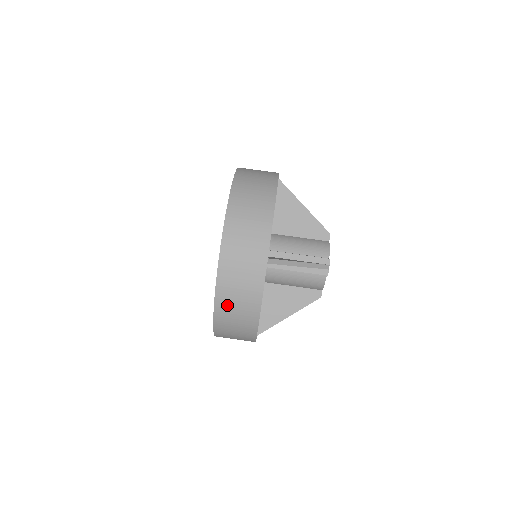
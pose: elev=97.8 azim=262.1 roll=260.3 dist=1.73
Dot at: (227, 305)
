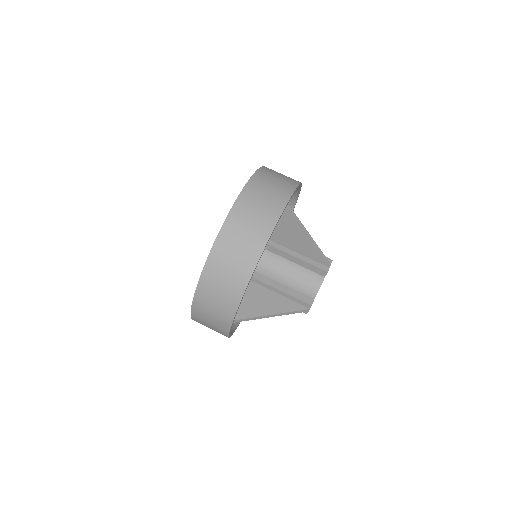
Dot at: (236, 227)
